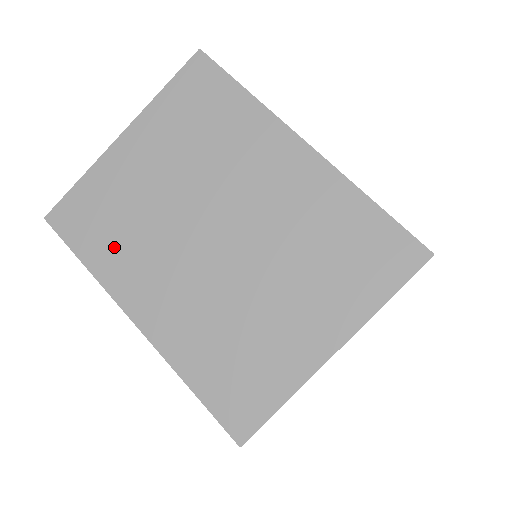
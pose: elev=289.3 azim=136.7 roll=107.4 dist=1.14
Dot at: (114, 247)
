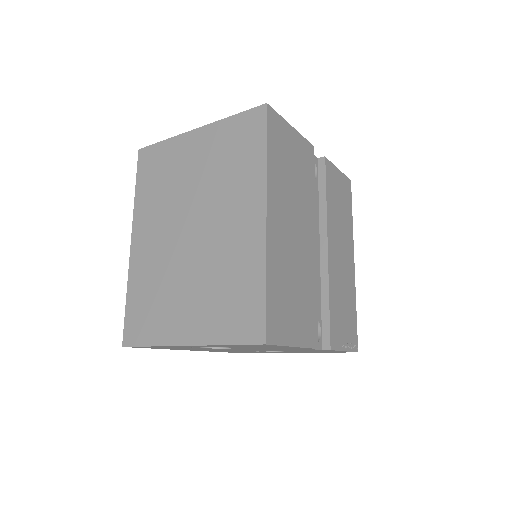
Dot at: (151, 194)
